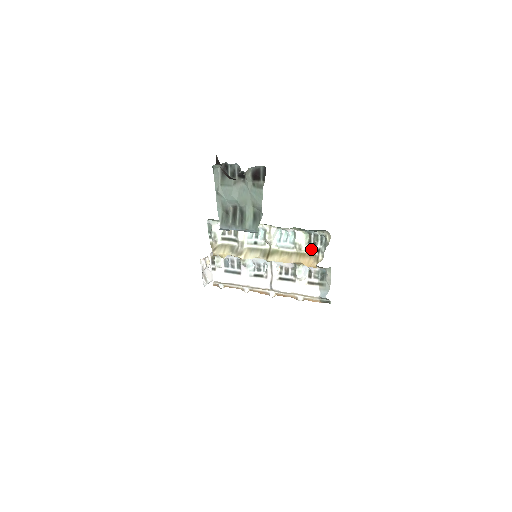
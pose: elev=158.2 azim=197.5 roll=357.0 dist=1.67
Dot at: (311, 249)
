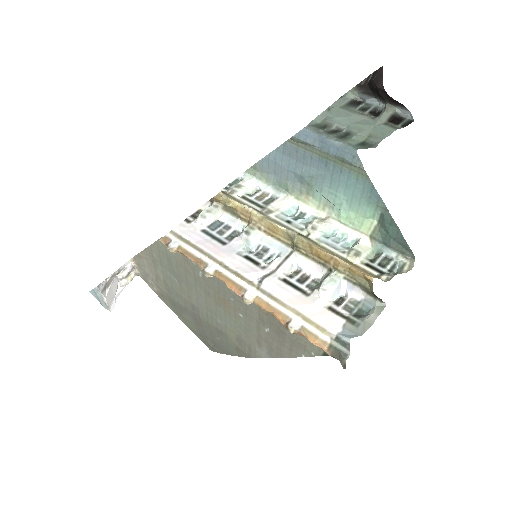
Dot at: (371, 266)
